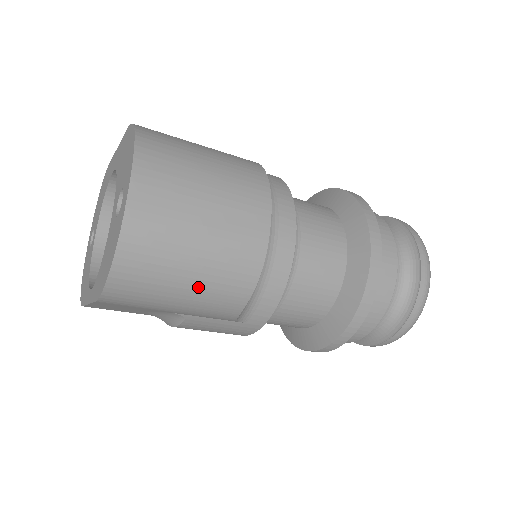
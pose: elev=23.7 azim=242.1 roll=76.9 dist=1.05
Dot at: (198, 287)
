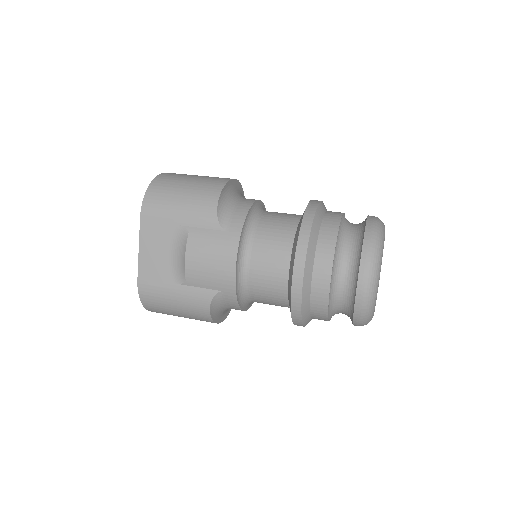
Dot at: occluded
